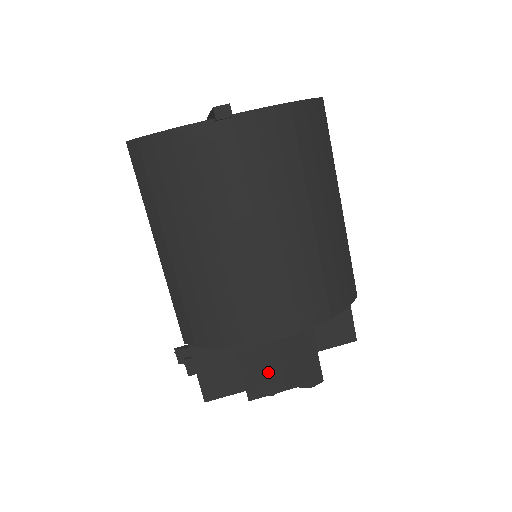
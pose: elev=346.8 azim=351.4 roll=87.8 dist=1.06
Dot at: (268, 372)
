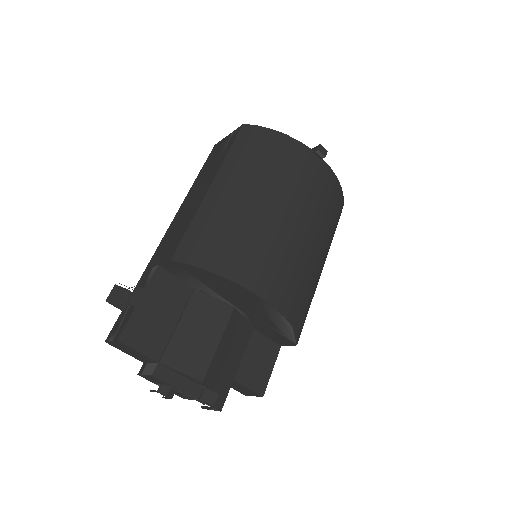
Dot at: (197, 354)
